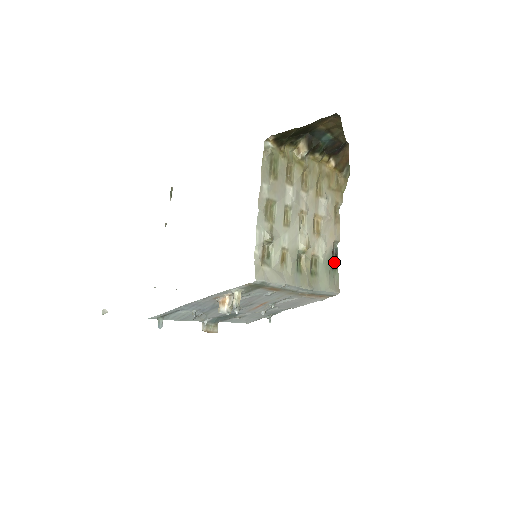
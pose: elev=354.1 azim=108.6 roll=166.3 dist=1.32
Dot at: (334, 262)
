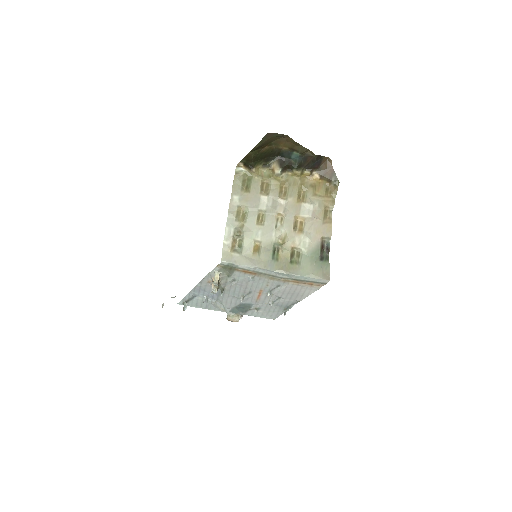
Dot at: (324, 255)
